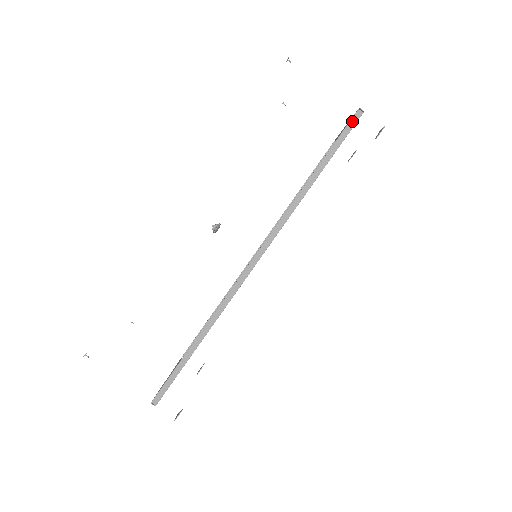
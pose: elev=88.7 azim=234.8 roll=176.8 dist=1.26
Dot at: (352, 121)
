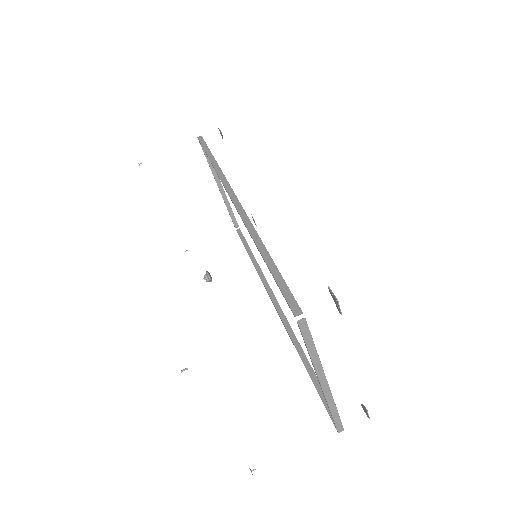
Dot at: (200, 140)
